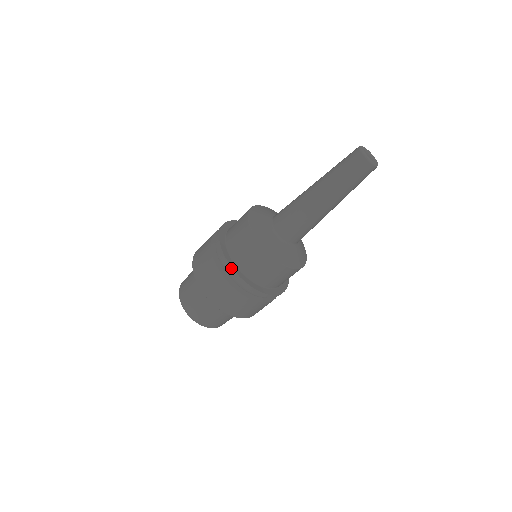
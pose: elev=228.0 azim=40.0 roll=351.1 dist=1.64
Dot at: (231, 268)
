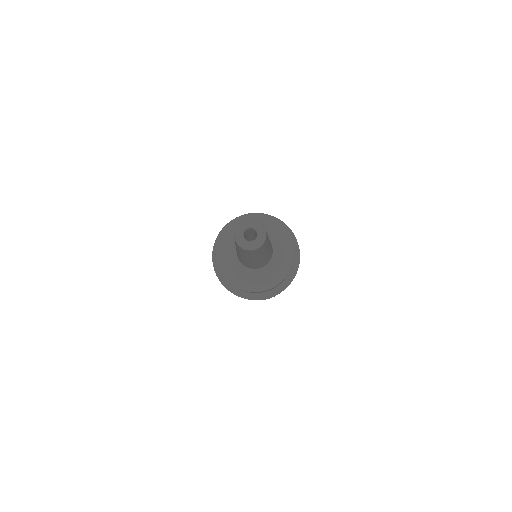
Dot at: (213, 264)
